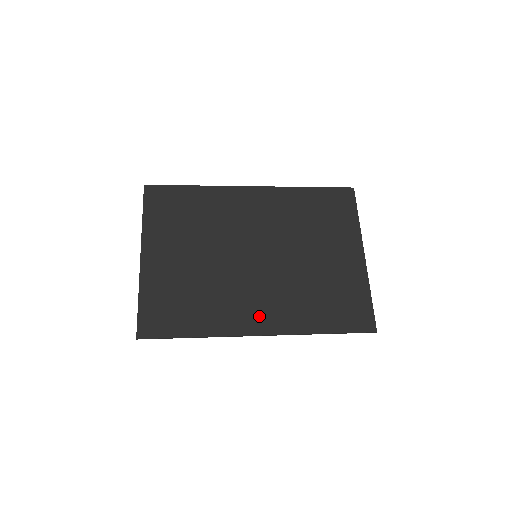
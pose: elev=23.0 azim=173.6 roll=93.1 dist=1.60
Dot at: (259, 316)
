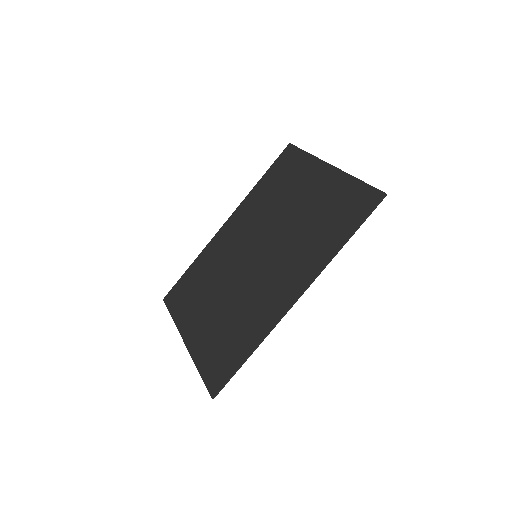
Dot at: (285, 288)
